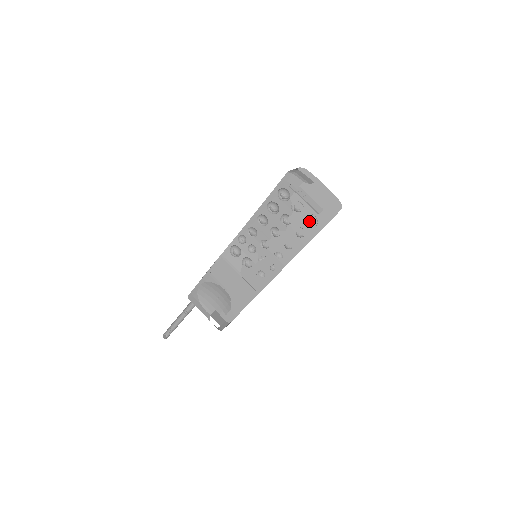
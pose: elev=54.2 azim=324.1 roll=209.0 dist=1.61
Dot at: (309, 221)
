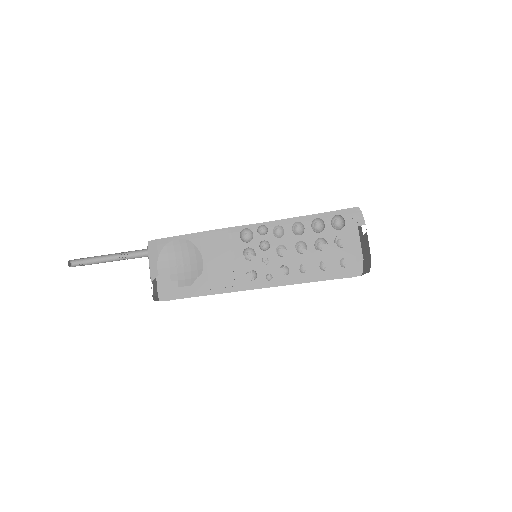
Dot at: (343, 261)
